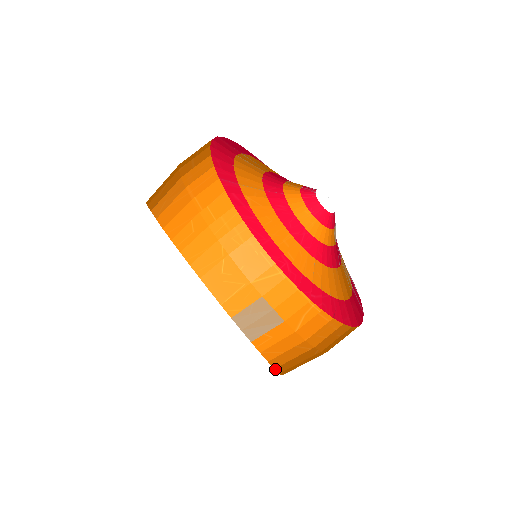
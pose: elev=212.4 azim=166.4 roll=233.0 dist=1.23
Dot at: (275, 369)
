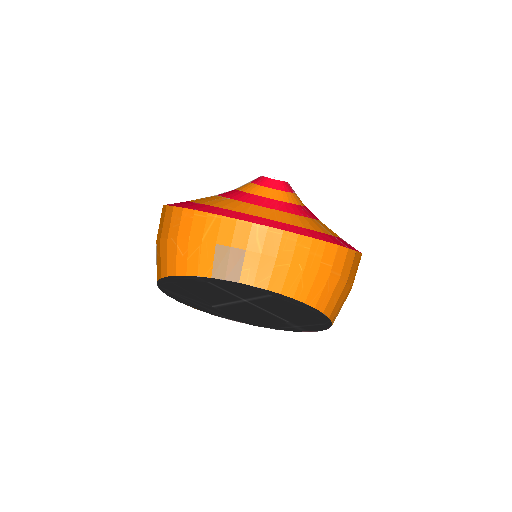
Dot at: (282, 295)
